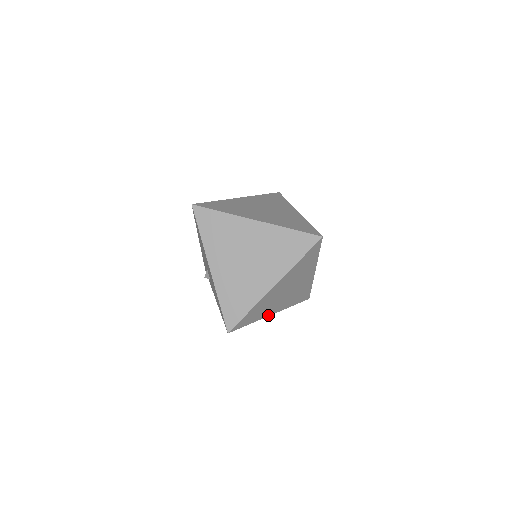
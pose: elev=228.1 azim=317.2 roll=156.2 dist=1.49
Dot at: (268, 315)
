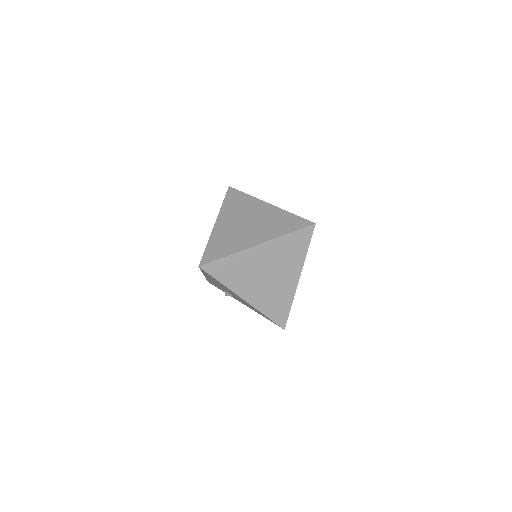
Dot at: occluded
